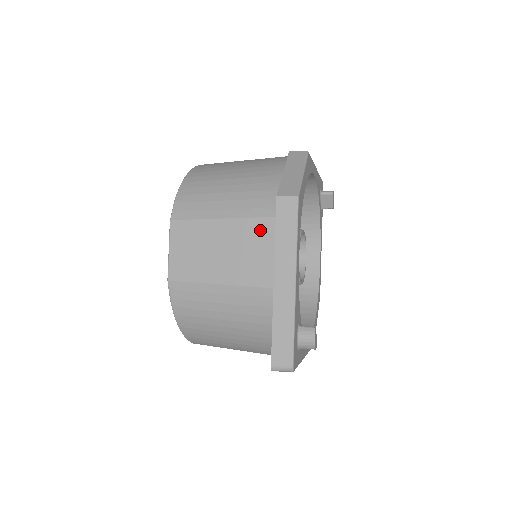
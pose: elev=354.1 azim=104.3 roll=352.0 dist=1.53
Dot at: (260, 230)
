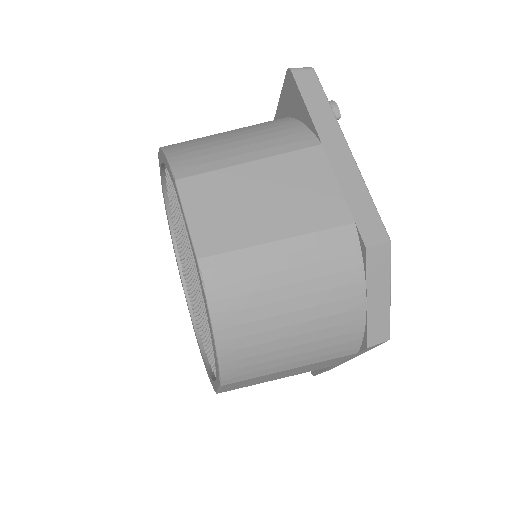
Dot at: occluded
